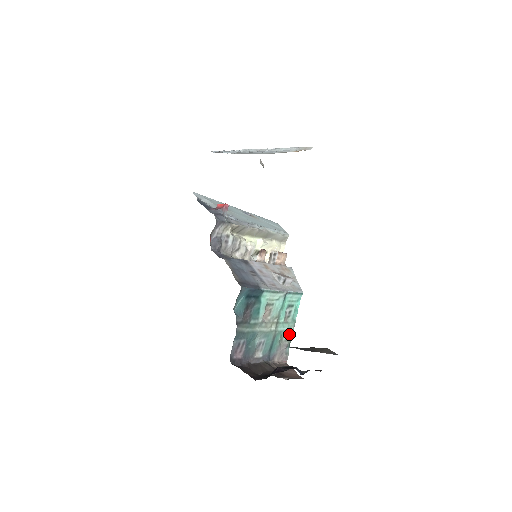
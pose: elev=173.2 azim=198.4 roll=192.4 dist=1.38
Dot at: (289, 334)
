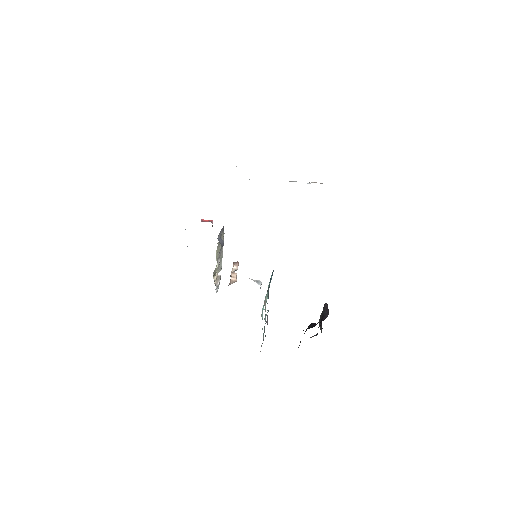
Dot at: occluded
